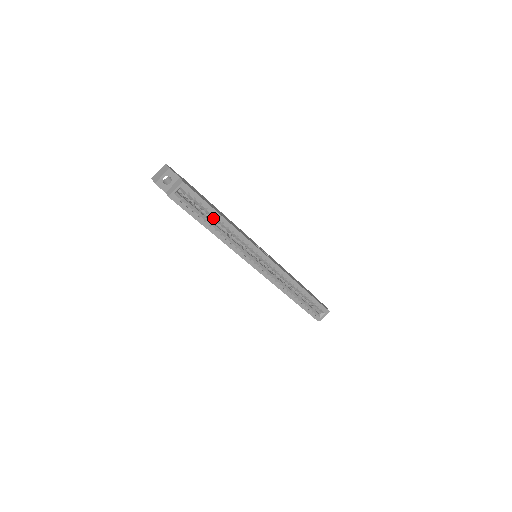
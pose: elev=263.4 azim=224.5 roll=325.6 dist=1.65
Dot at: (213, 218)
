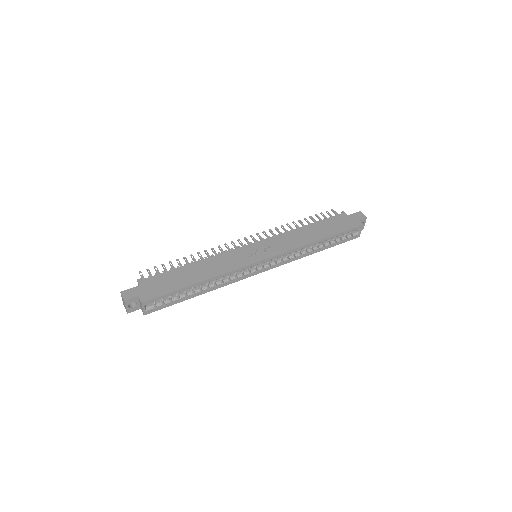
Dot at: (191, 289)
